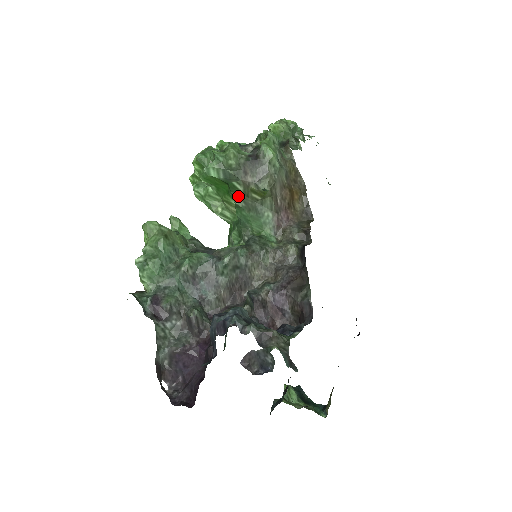
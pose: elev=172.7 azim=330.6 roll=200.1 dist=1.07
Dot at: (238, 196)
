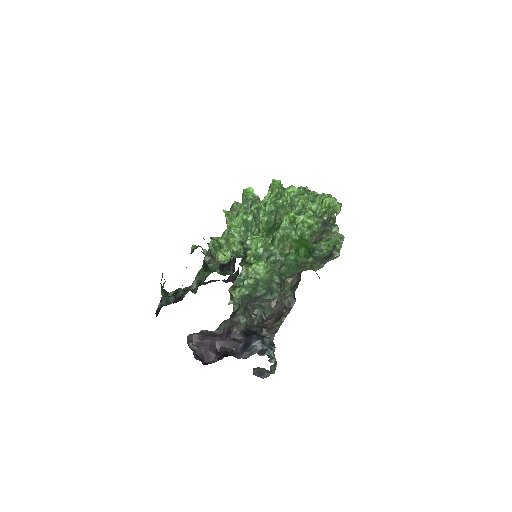
Dot at: (303, 260)
